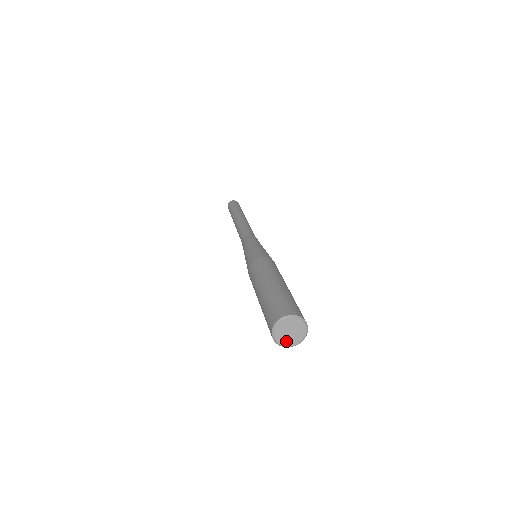
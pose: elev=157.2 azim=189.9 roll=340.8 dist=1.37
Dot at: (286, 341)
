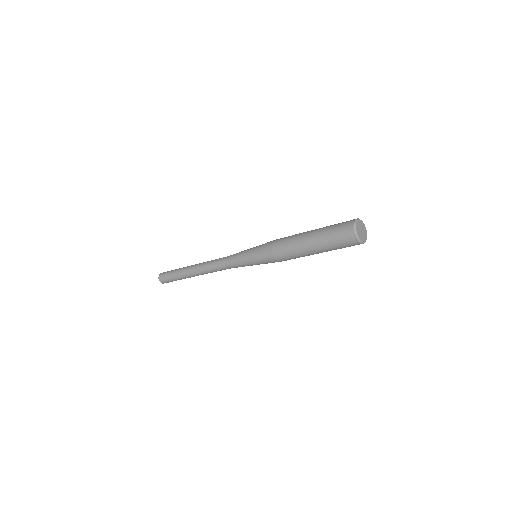
Dot at: (364, 238)
